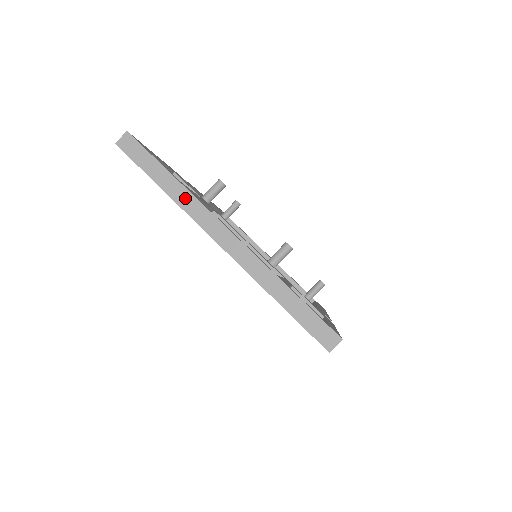
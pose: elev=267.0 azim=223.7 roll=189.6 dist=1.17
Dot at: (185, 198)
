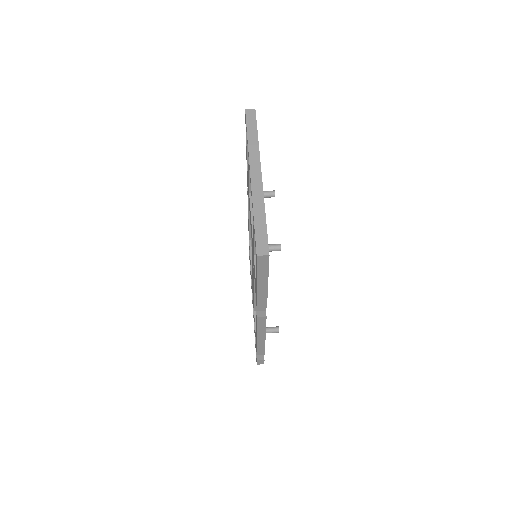
Dot at: (254, 148)
